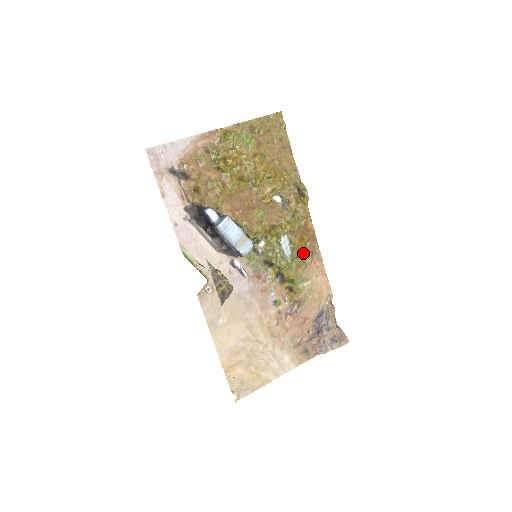
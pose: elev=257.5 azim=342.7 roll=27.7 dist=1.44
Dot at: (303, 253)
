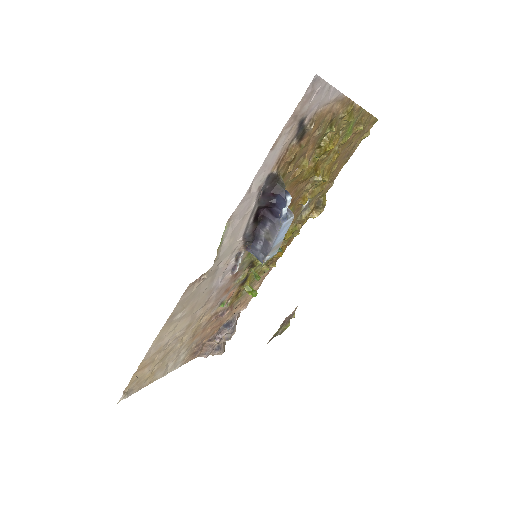
Dot at: (271, 262)
